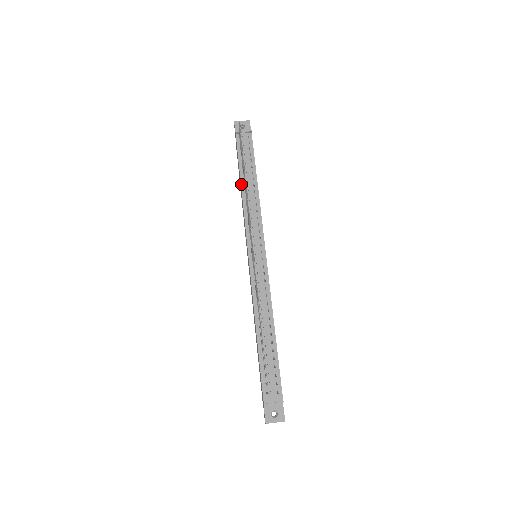
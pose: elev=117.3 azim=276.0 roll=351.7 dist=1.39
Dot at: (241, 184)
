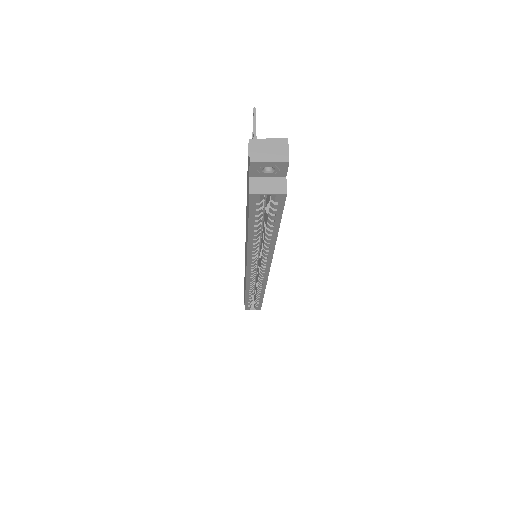
Dot at: occluded
